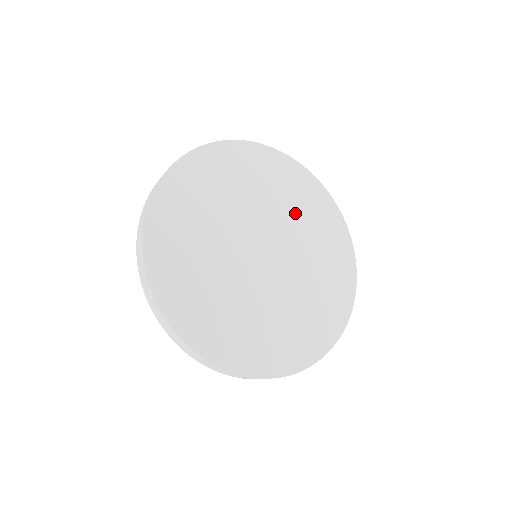
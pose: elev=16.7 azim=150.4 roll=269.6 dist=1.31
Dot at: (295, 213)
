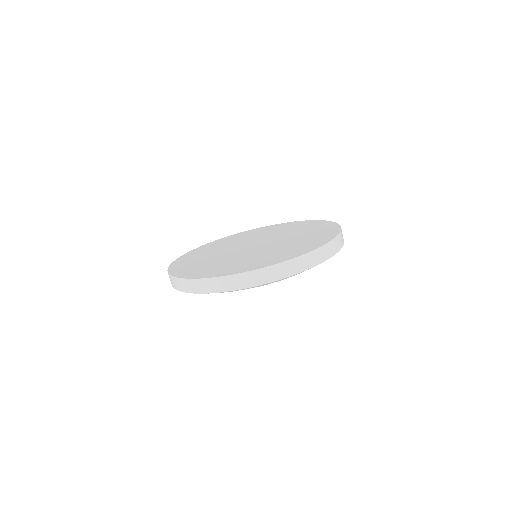
Dot at: (297, 234)
